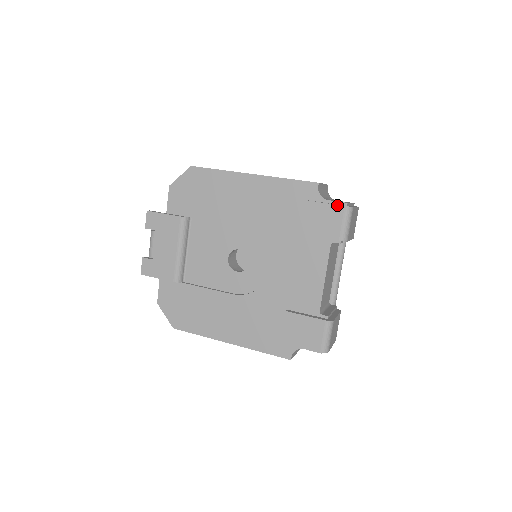
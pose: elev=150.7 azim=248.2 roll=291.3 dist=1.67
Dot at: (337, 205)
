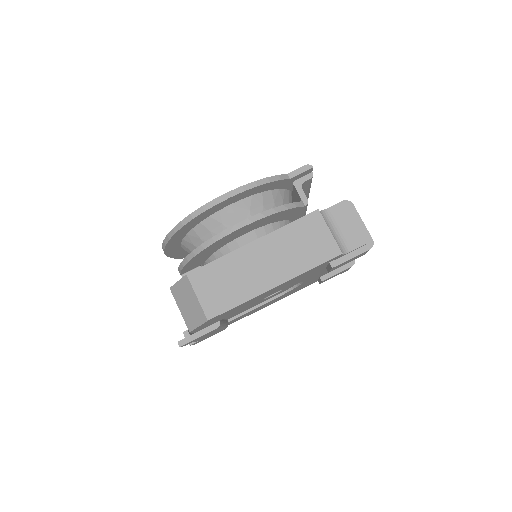
Dot at: occluded
